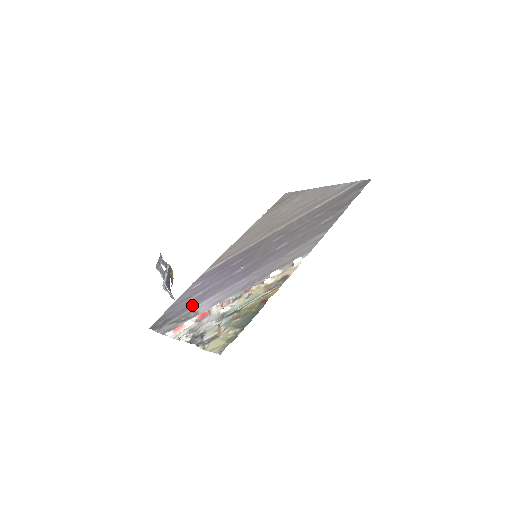
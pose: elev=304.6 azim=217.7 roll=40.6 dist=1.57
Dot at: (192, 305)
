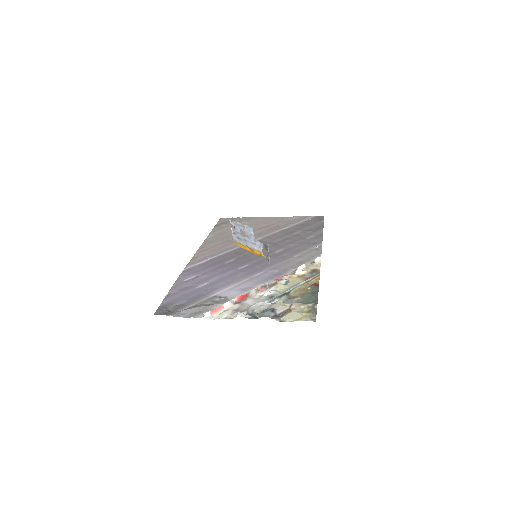
Dot at: (208, 292)
